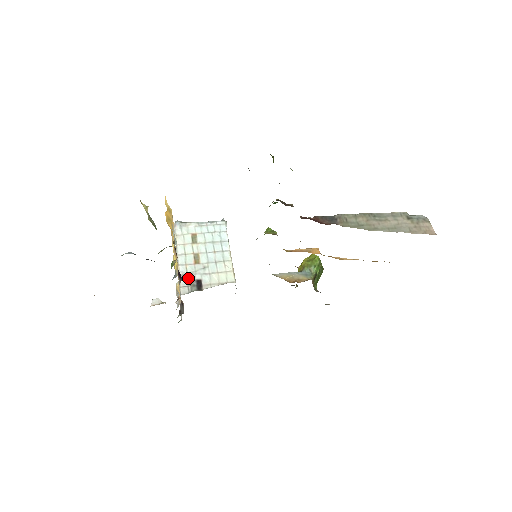
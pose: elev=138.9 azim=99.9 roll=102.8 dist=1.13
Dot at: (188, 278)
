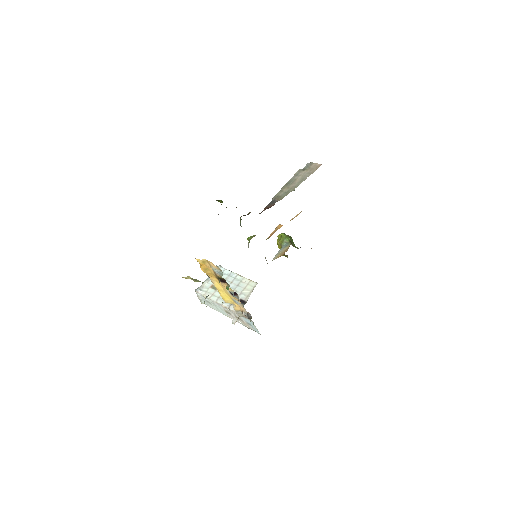
Dot at: occluded
